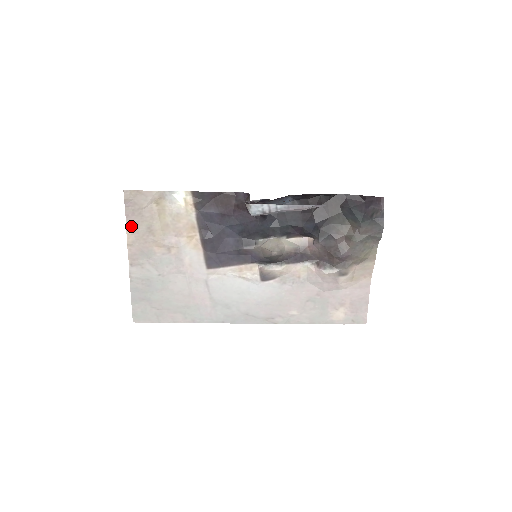
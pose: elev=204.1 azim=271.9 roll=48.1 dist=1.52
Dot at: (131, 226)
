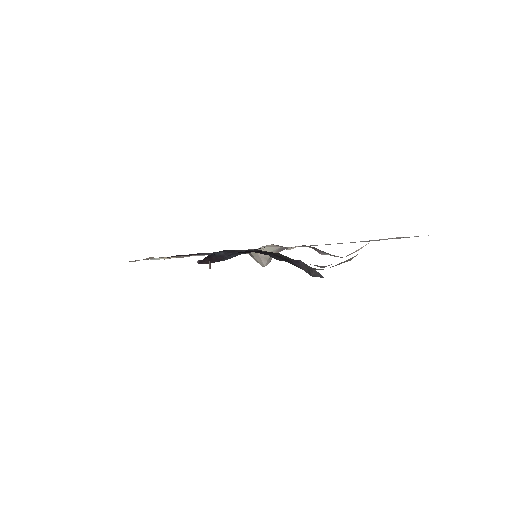
Dot at: occluded
